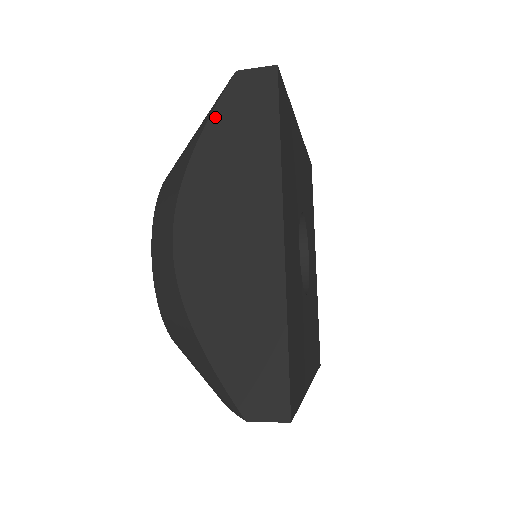
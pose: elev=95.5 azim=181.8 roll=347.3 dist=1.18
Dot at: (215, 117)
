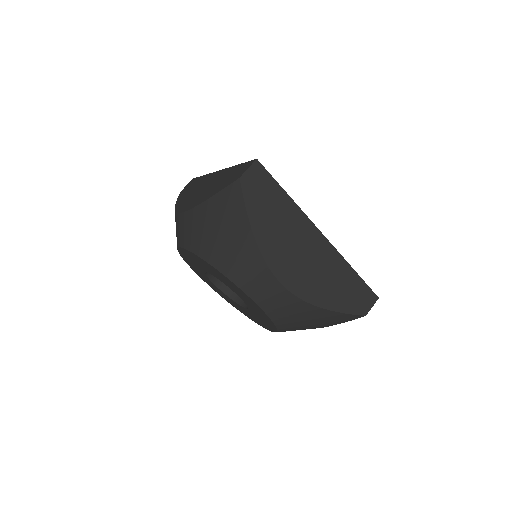
Dot at: (250, 209)
